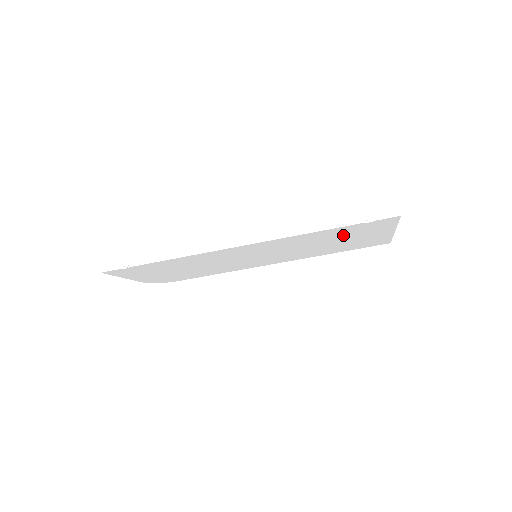
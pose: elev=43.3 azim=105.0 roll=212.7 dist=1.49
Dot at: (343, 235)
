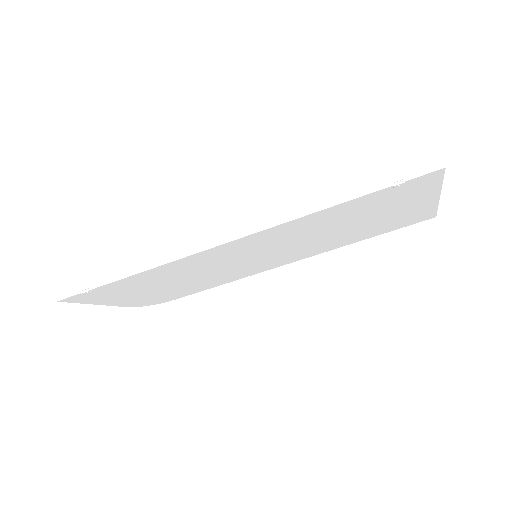
Dot at: (366, 211)
